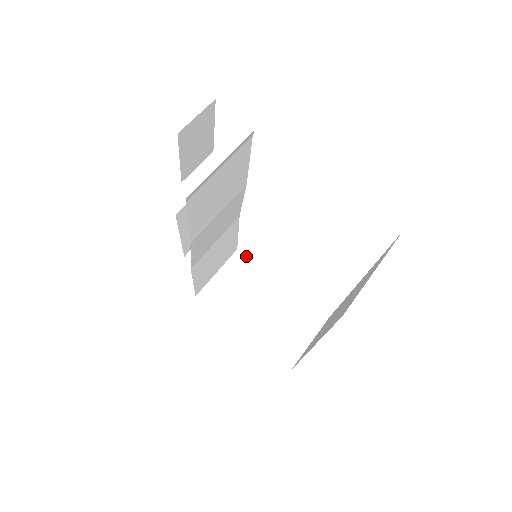
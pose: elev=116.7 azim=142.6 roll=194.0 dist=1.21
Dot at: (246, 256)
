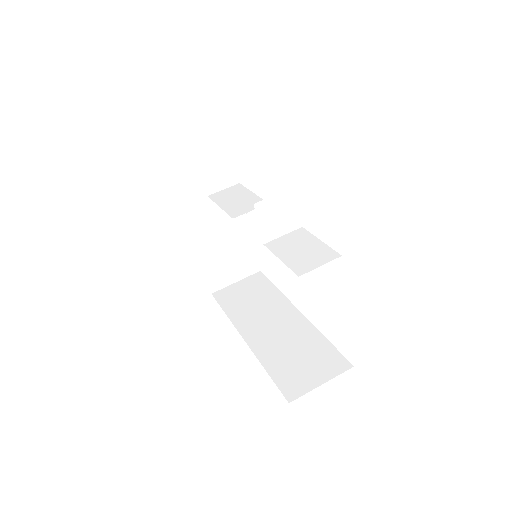
Dot at: occluded
